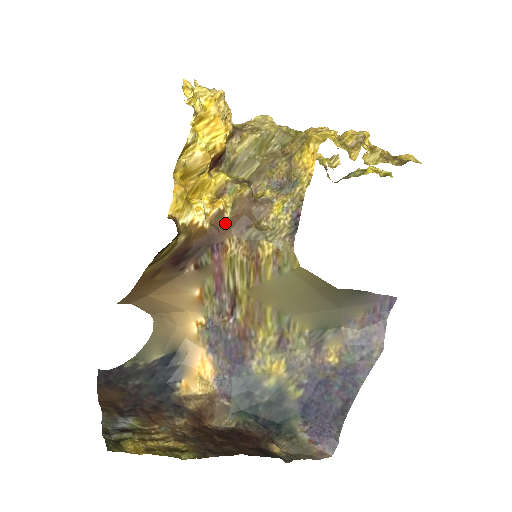
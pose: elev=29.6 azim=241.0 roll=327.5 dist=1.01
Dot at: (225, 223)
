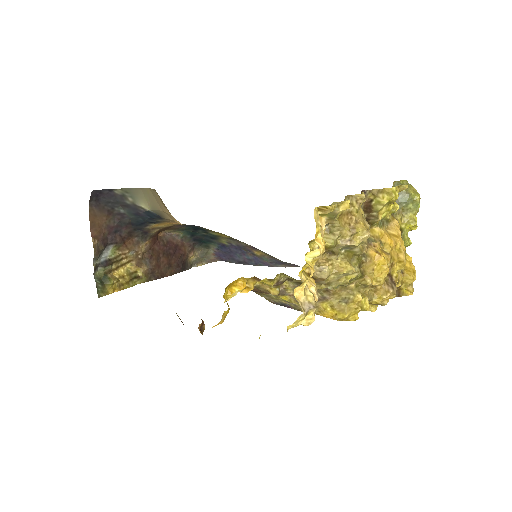
Dot at: occluded
